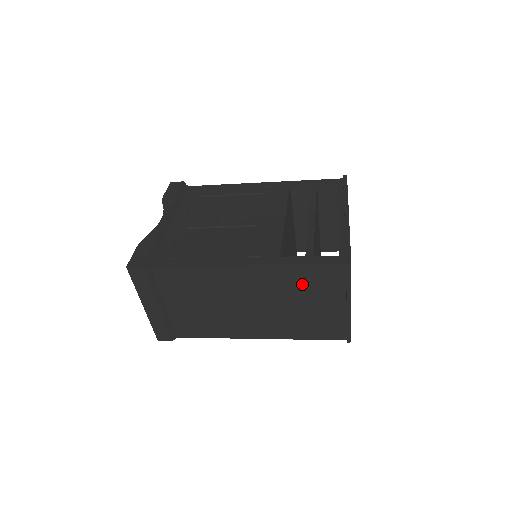
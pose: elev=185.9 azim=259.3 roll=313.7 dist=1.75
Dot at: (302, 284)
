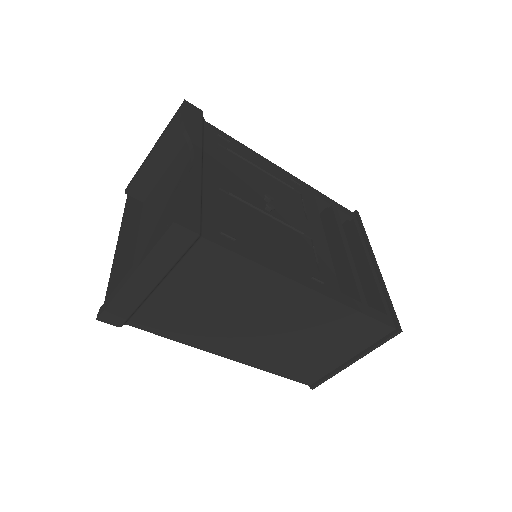
Dot at: (339, 329)
